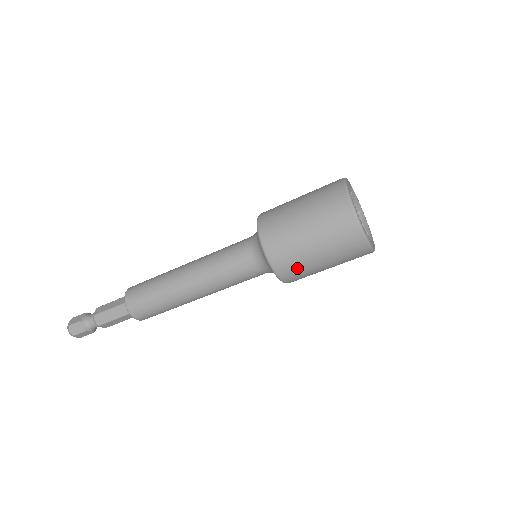
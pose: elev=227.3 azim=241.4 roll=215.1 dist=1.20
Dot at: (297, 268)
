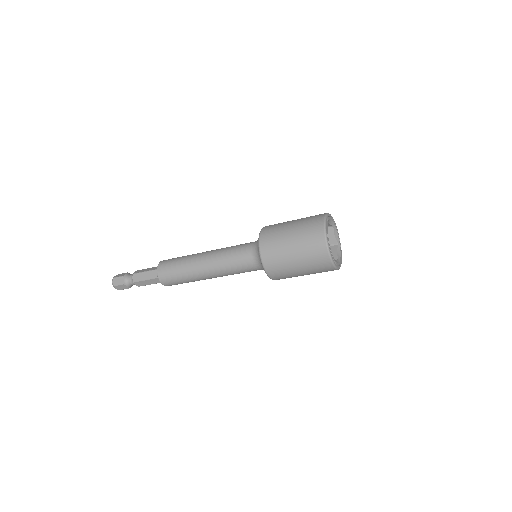
Dot at: (278, 265)
